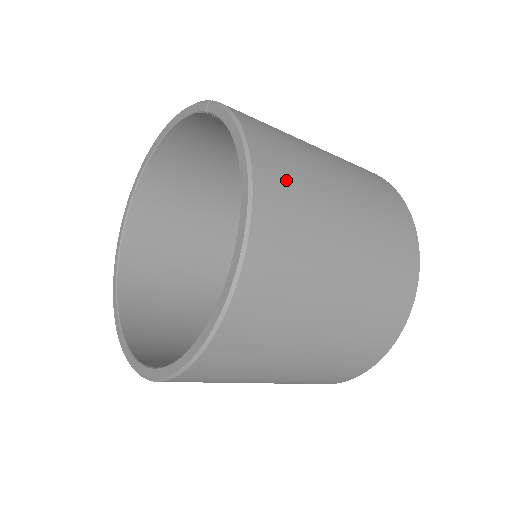
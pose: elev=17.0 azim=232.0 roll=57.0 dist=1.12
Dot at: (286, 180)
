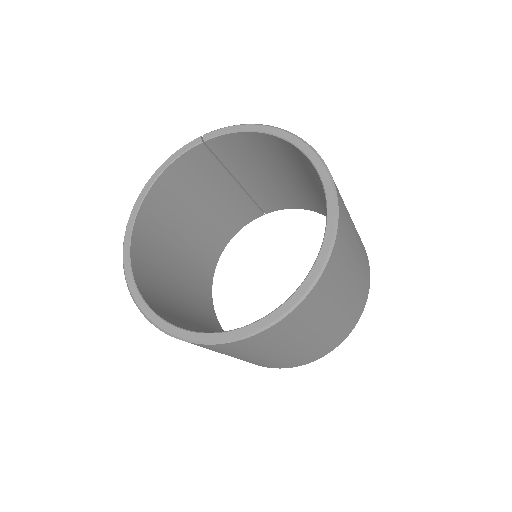
Dot at: occluded
